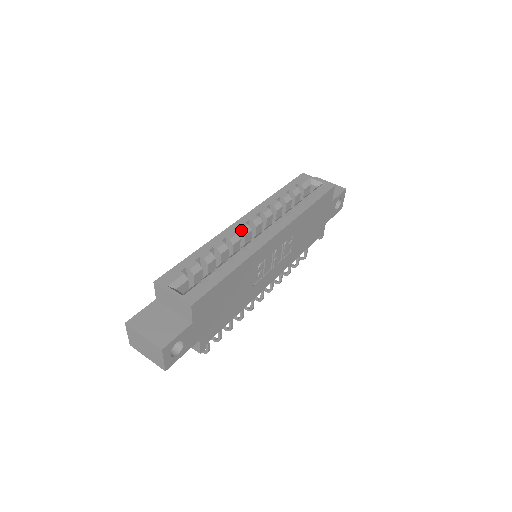
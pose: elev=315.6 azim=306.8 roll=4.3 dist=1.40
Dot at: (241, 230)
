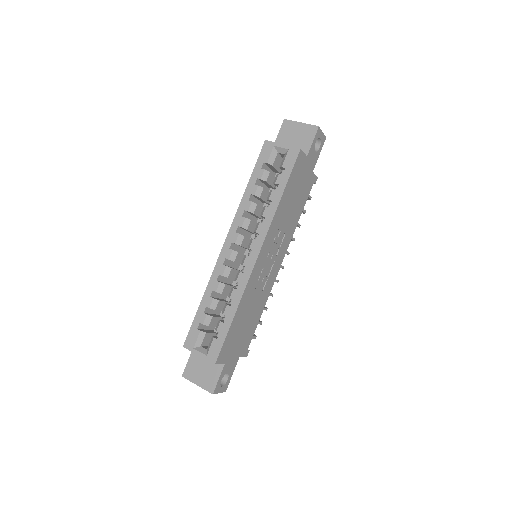
Dot at: occluded
